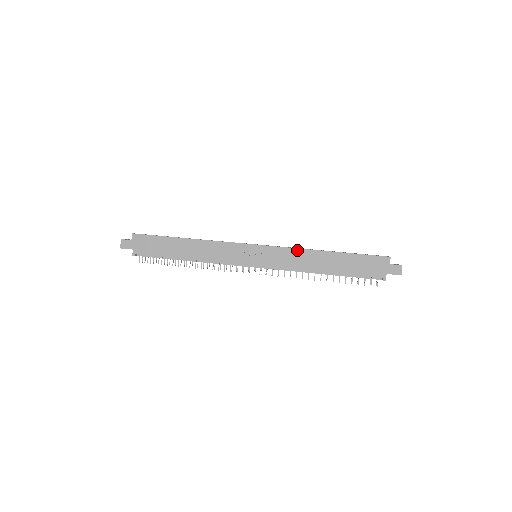
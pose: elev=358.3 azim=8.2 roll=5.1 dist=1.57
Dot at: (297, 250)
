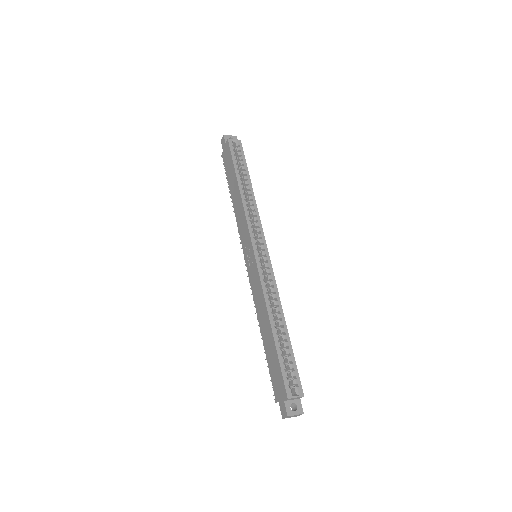
Dot at: (262, 293)
